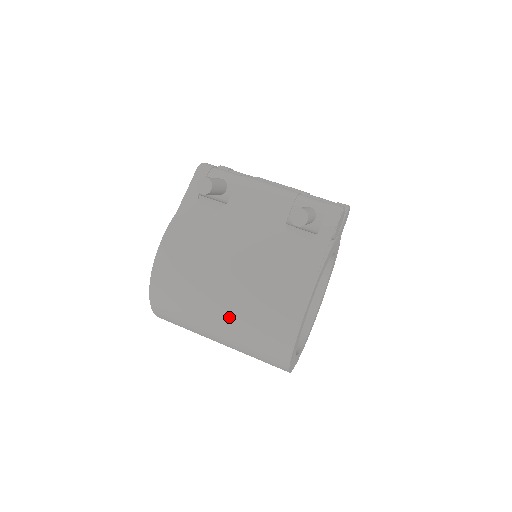
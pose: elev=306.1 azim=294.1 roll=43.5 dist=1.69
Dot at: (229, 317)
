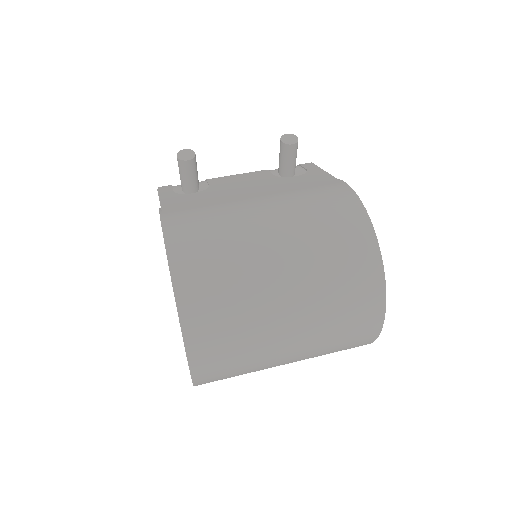
Dot at: (288, 239)
